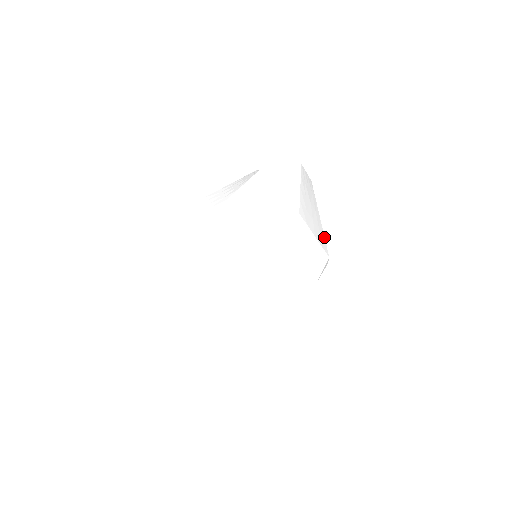
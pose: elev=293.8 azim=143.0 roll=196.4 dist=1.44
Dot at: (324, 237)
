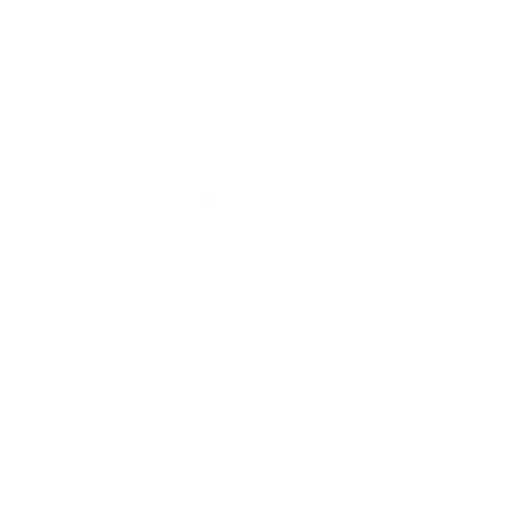
Dot at: (310, 251)
